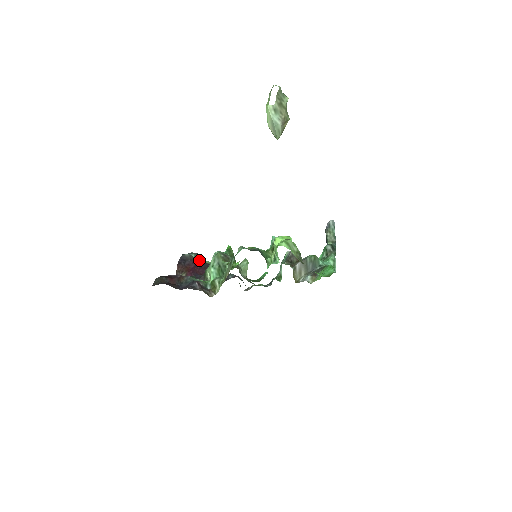
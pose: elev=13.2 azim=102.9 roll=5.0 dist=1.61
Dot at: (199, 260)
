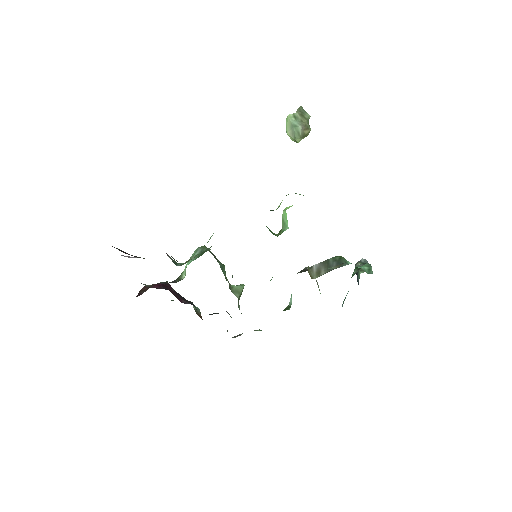
Dot at: occluded
